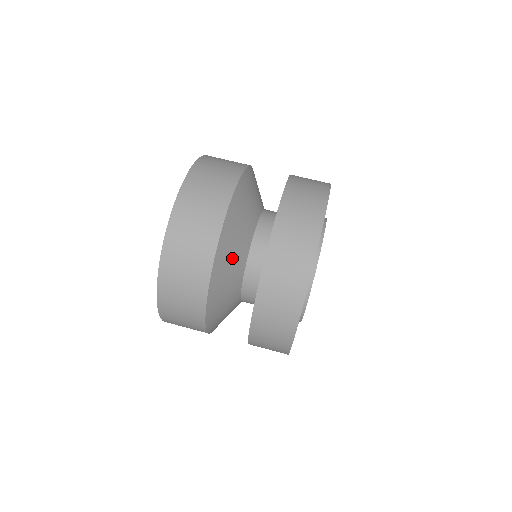
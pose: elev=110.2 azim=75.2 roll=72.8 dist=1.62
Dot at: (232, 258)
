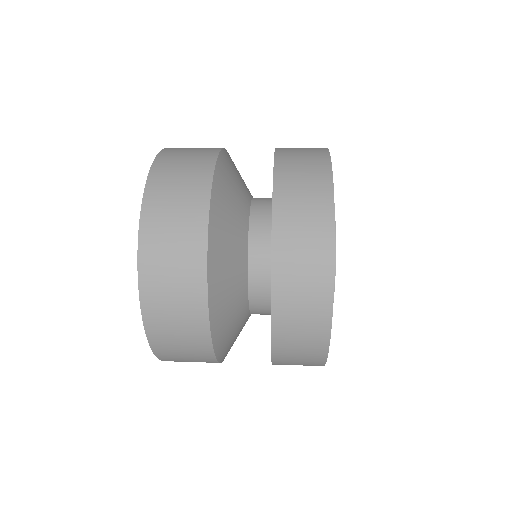
Dot at: (238, 175)
